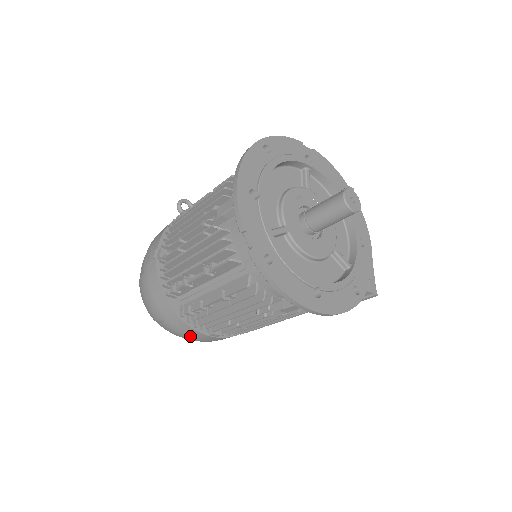
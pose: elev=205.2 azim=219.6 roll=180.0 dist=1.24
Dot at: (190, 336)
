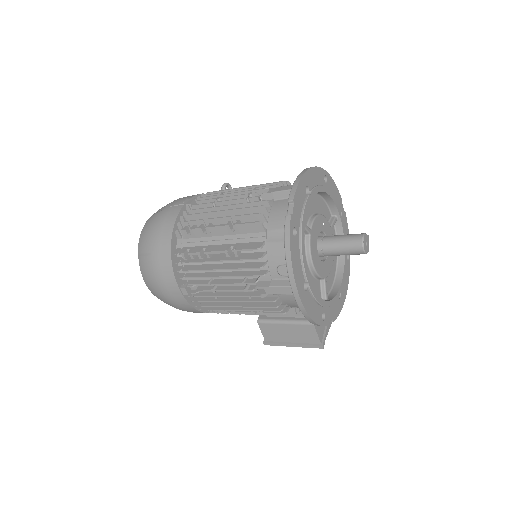
Dot at: (162, 280)
